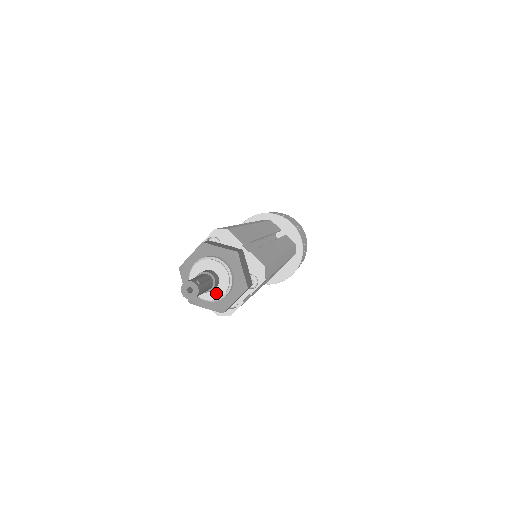
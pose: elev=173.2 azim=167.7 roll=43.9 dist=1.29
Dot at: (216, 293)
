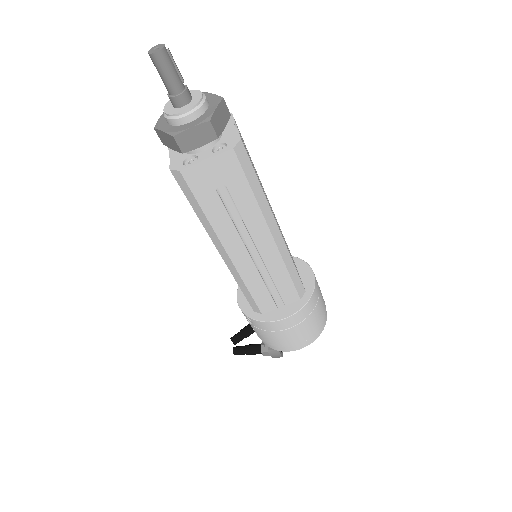
Dot at: (180, 110)
